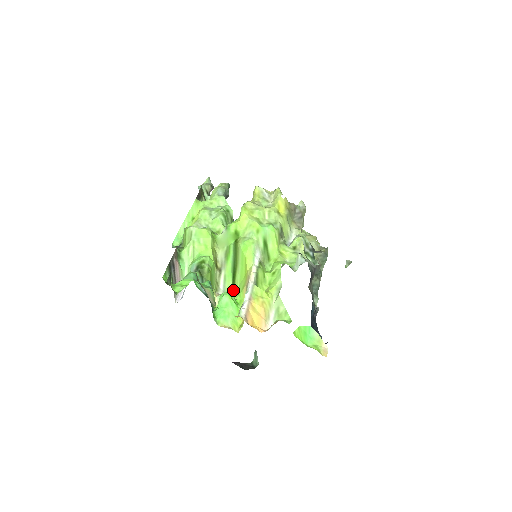
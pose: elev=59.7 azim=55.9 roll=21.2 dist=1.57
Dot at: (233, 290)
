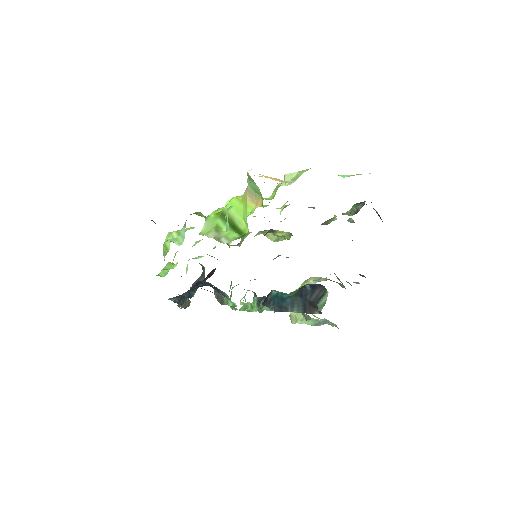
Dot at: (240, 234)
